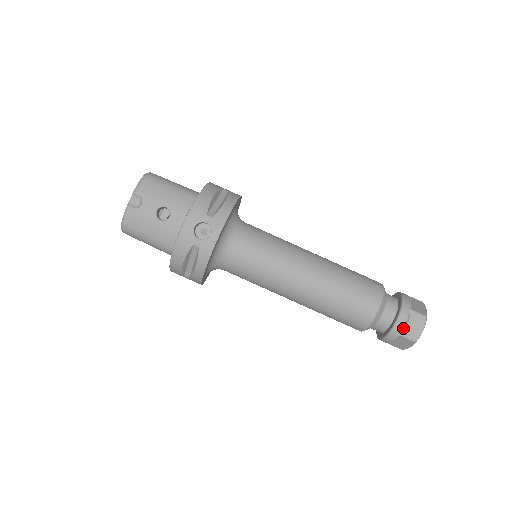
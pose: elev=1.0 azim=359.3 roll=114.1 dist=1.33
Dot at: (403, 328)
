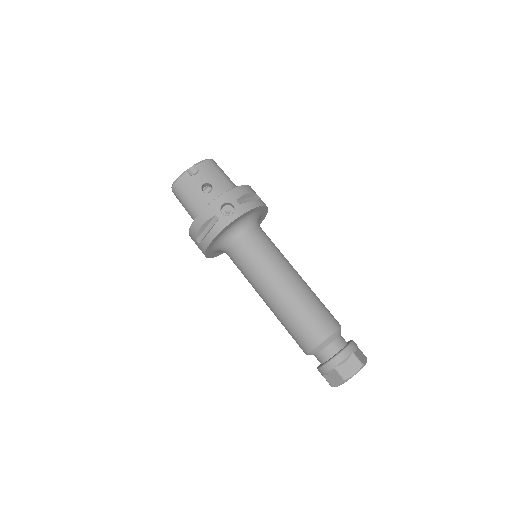
Dot at: (340, 363)
